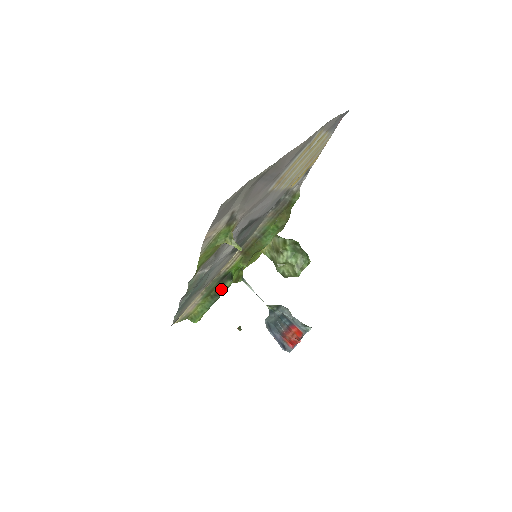
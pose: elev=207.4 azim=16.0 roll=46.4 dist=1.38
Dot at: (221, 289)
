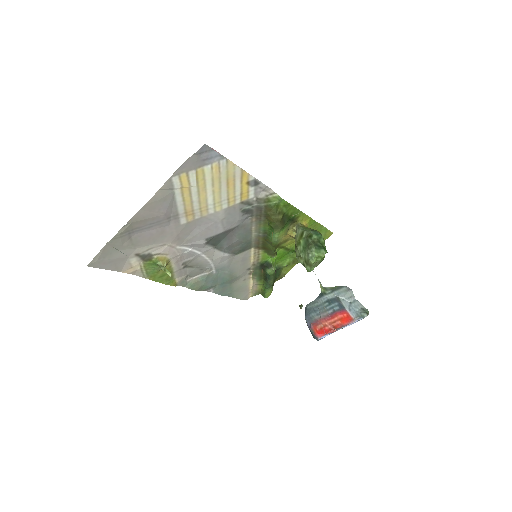
Dot at: (266, 275)
